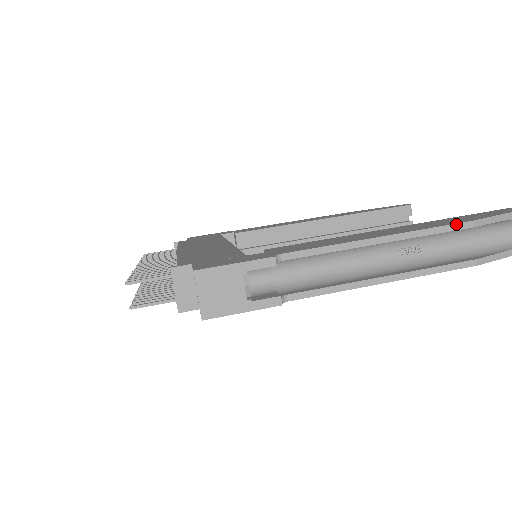
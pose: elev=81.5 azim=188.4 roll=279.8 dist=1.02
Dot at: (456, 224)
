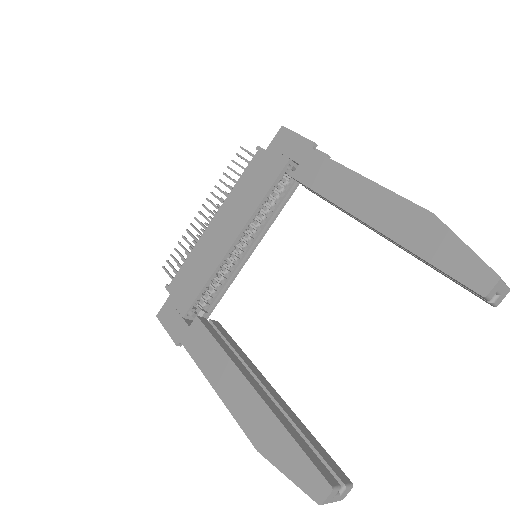
Dot at: (248, 438)
